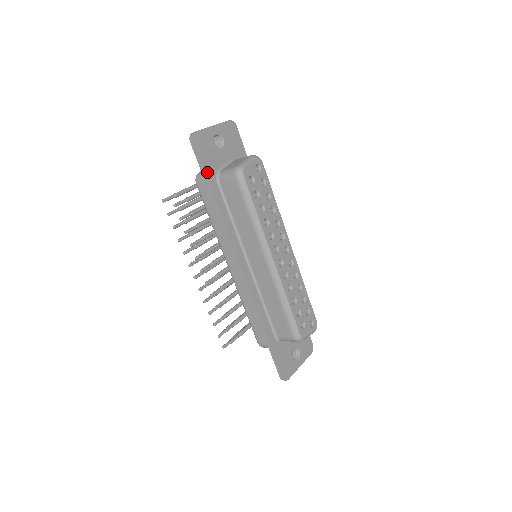
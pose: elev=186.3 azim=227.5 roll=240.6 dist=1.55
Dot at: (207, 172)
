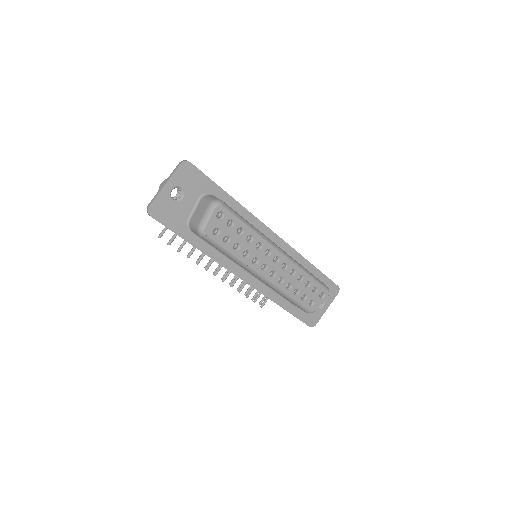
Dot at: (177, 231)
